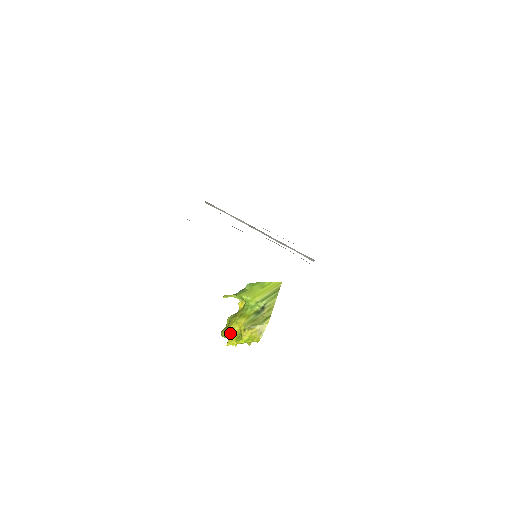
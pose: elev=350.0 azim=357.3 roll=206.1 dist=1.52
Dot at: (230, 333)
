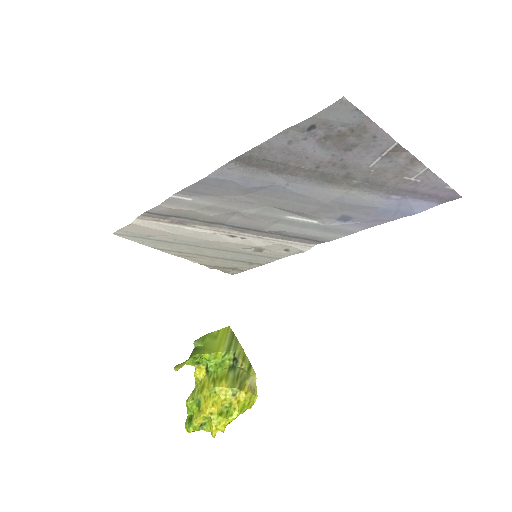
Dot at: (212, 413)
